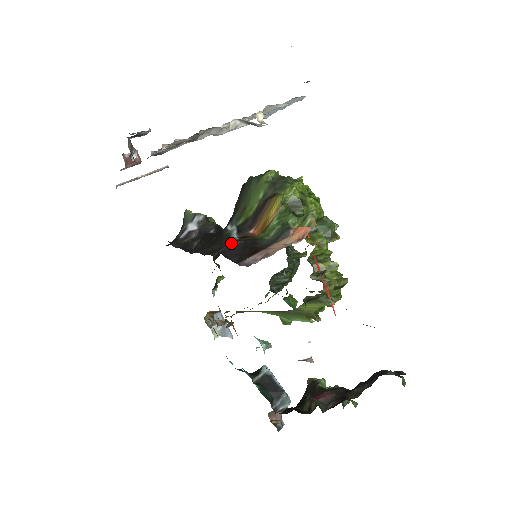
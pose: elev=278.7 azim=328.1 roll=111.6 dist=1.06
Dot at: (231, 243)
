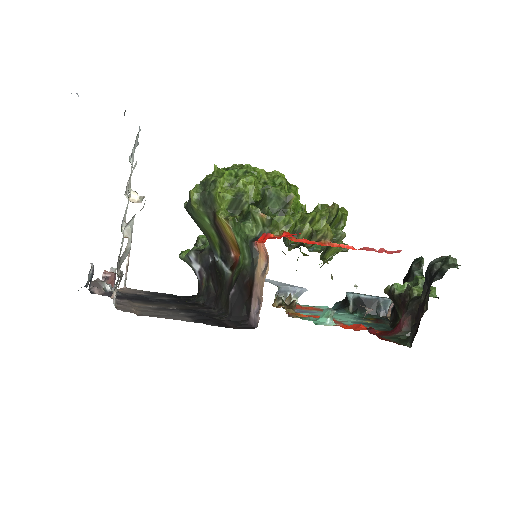
Dot at: (230, 296)
